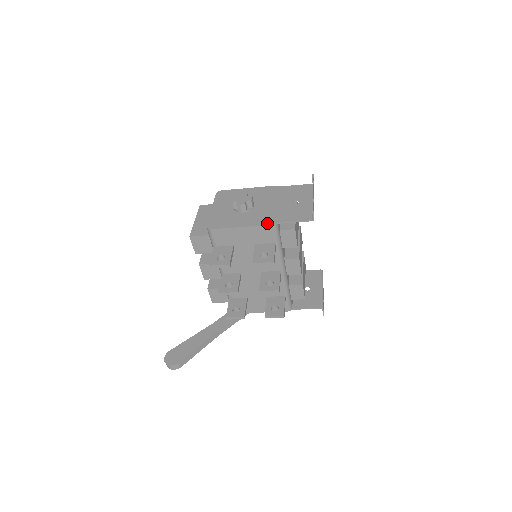
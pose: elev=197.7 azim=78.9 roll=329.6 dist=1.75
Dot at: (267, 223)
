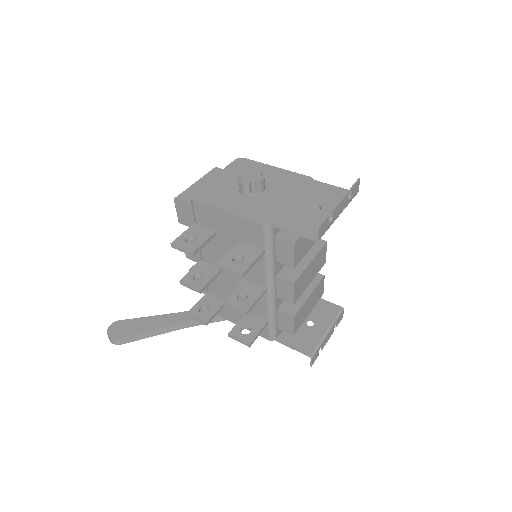
Dot at: (259, 220)
